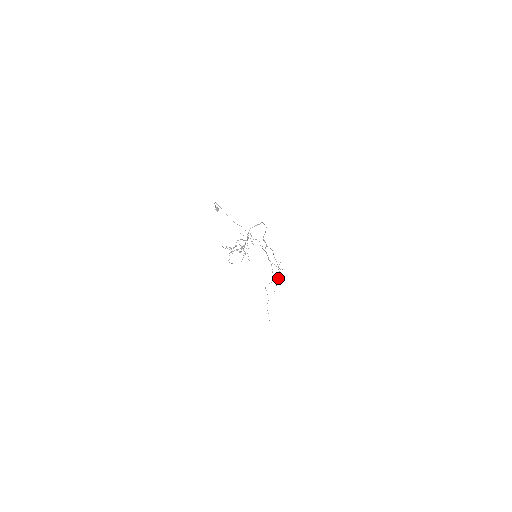
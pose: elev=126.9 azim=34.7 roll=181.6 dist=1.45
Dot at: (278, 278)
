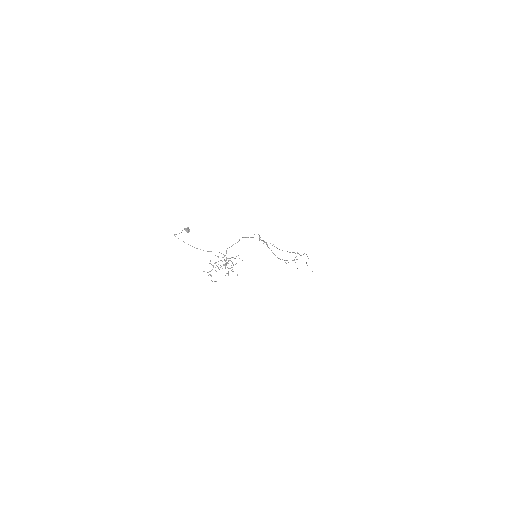
Dot at: (304, 253)
